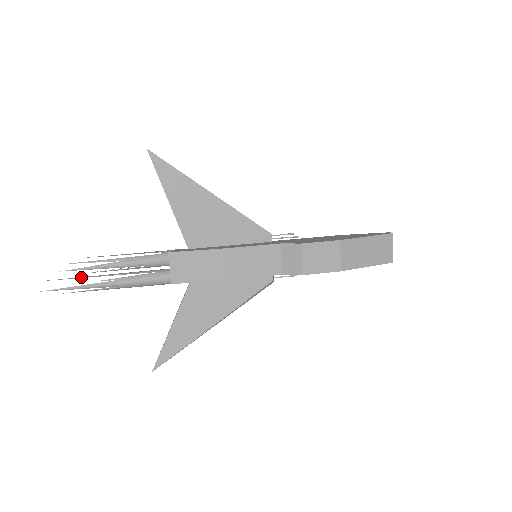
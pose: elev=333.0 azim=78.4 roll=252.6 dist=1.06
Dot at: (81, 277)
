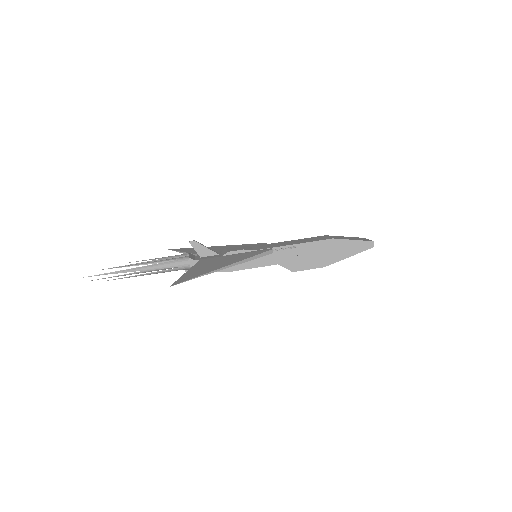
Dot at: occluded
